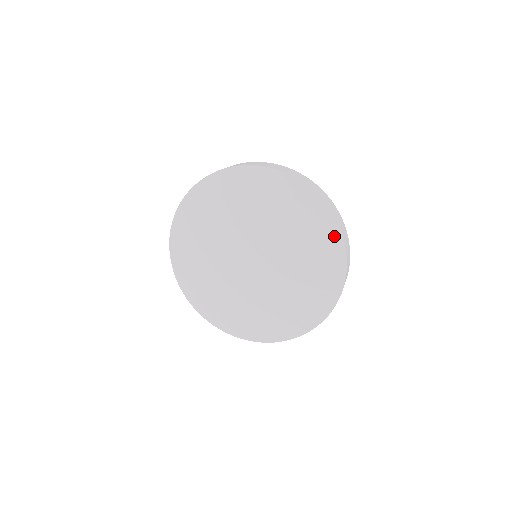
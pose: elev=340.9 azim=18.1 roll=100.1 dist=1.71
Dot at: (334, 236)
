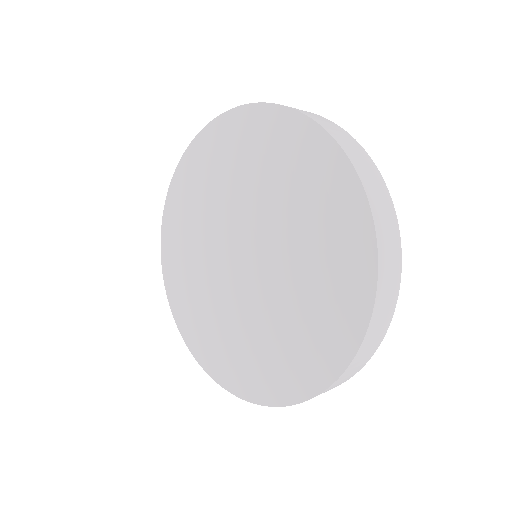
Dot at: (286, 122)
